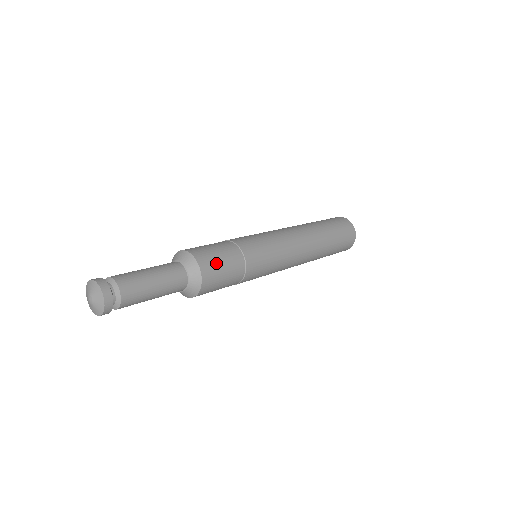
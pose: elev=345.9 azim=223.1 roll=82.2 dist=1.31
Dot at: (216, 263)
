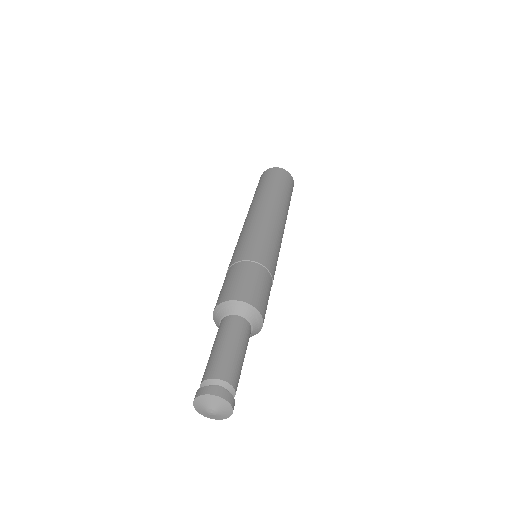
Dot at: (255, 290)
